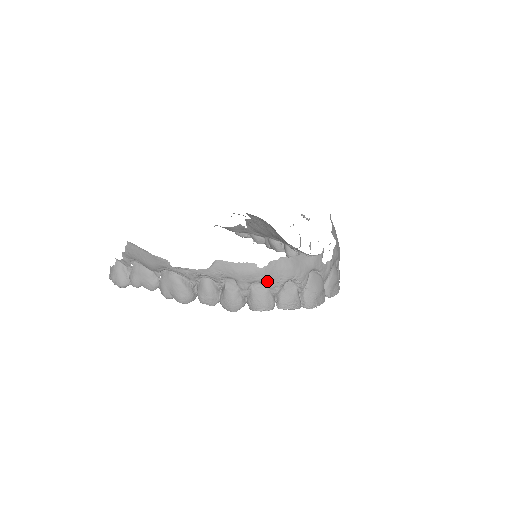
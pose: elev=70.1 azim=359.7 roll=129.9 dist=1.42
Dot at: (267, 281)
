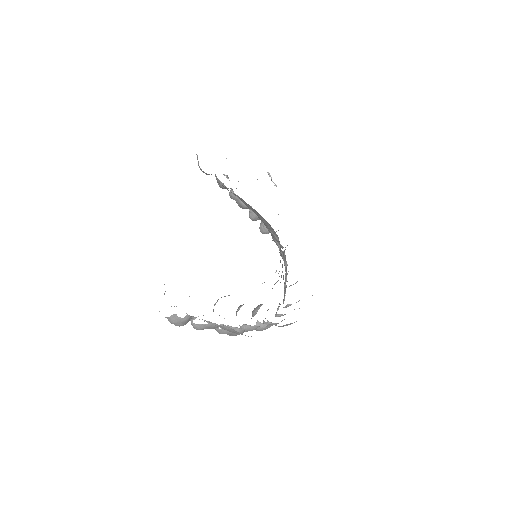
Dot at: occluded
